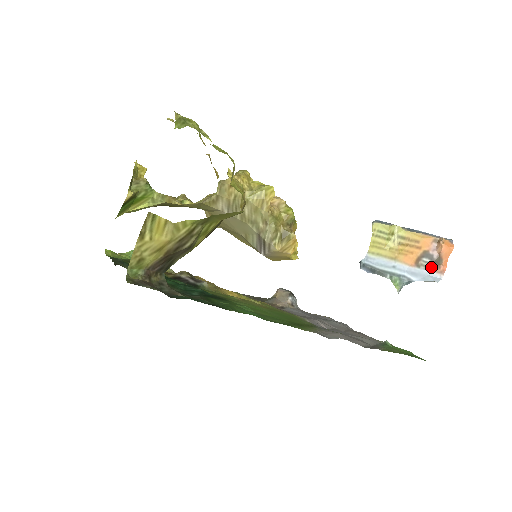
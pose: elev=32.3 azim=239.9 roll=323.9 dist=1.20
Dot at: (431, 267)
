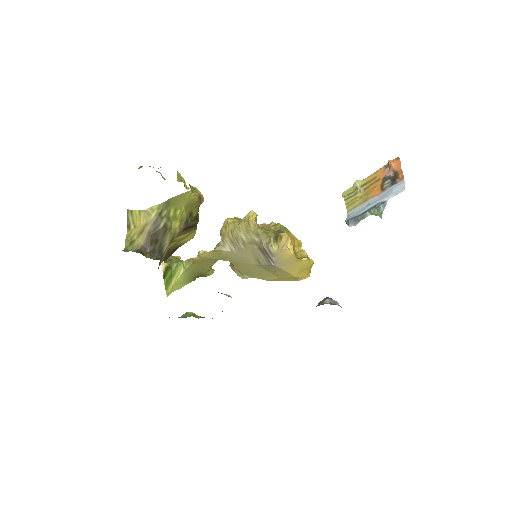
Dot at: (393, 183)
